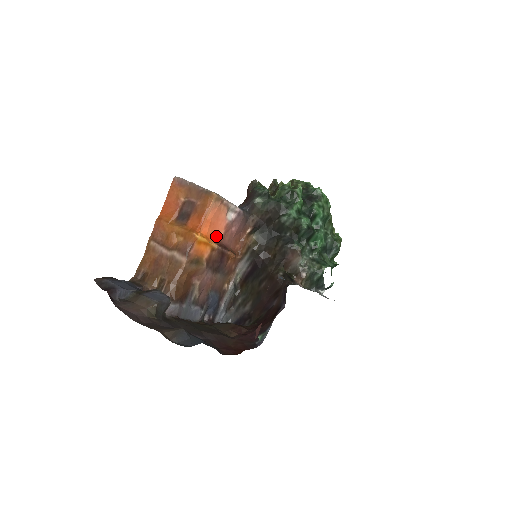
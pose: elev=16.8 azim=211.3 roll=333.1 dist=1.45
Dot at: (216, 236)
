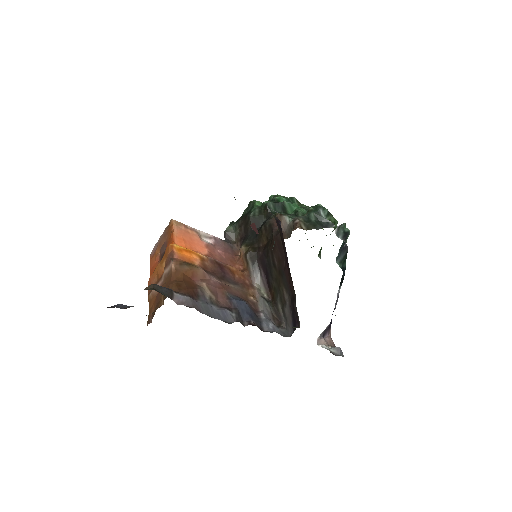
Dot at: (200, 253)
